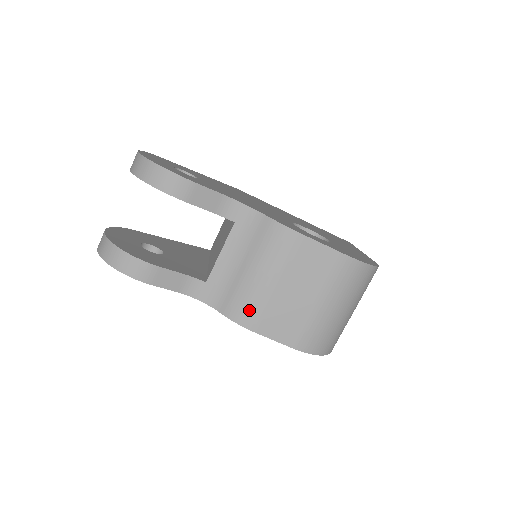
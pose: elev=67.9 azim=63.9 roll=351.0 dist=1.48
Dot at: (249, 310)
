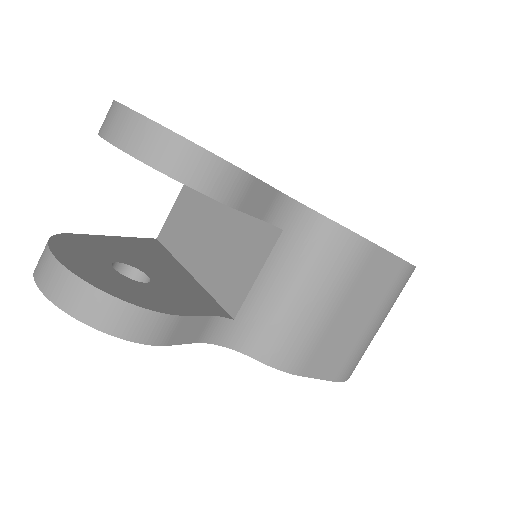
Dot at: (298, 350)
